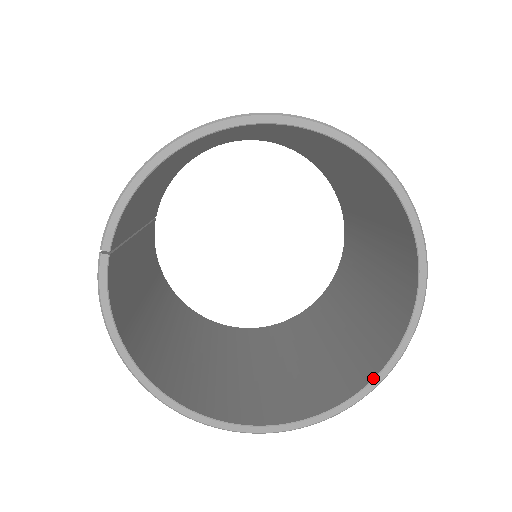
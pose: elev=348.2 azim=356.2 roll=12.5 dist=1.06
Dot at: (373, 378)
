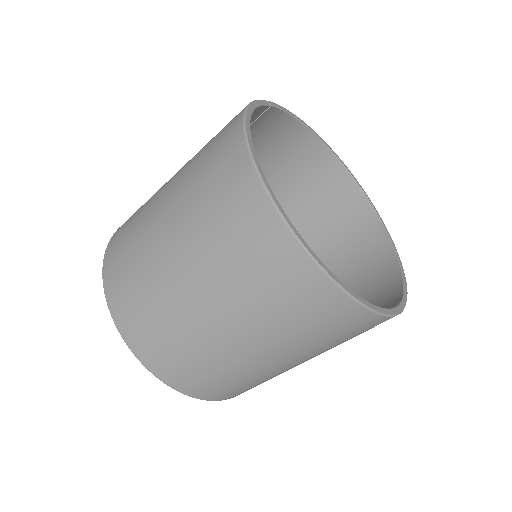
Dot at: occluded
